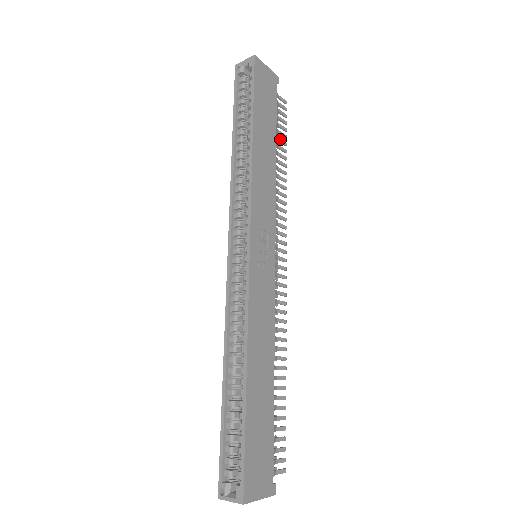
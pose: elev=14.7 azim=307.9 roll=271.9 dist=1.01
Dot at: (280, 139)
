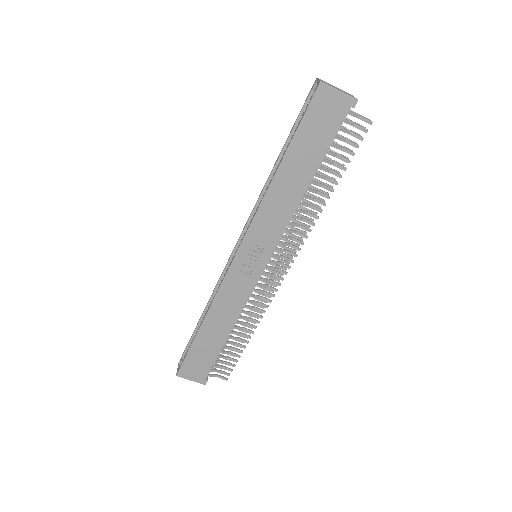
Dot at: (337, 164)
